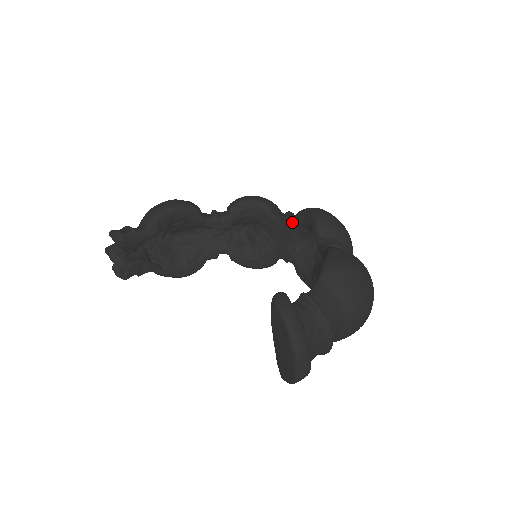
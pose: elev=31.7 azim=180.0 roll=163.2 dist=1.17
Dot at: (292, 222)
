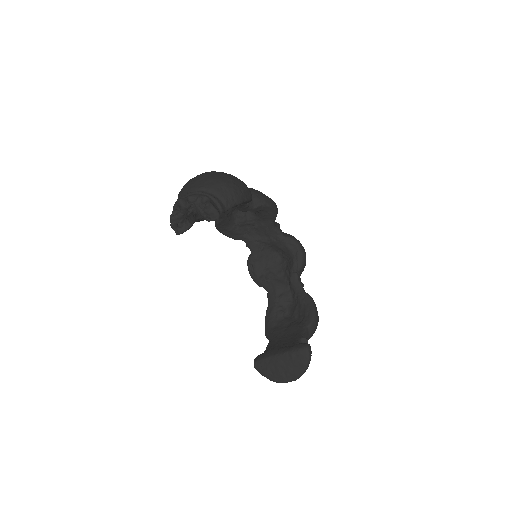
Dot at: (281, 239)
